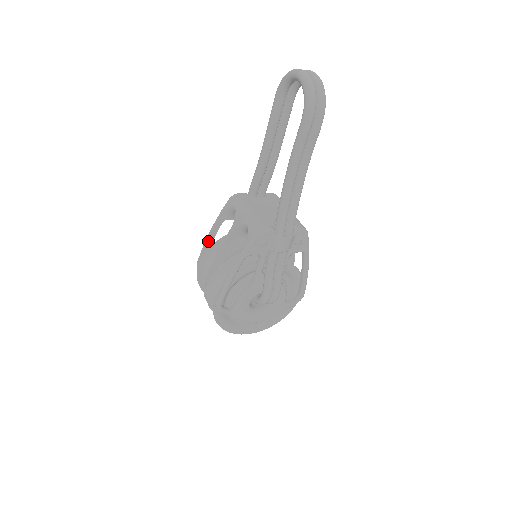
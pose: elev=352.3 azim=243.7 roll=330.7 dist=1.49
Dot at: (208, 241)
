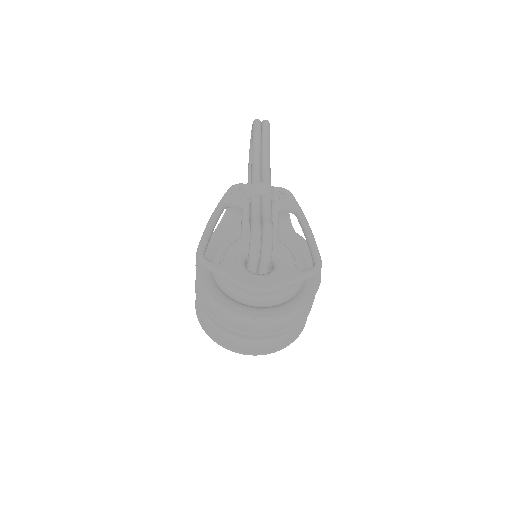
Dot at: occluded
